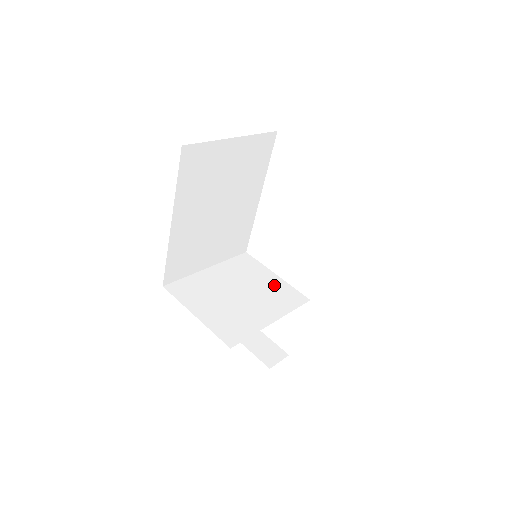
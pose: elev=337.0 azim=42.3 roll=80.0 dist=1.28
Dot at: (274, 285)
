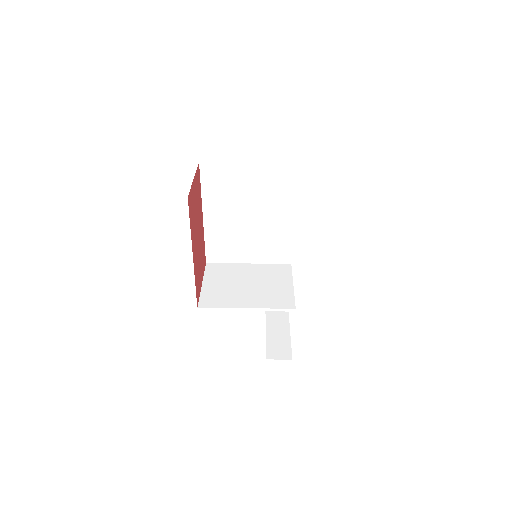
Dot at: (281, 289)
